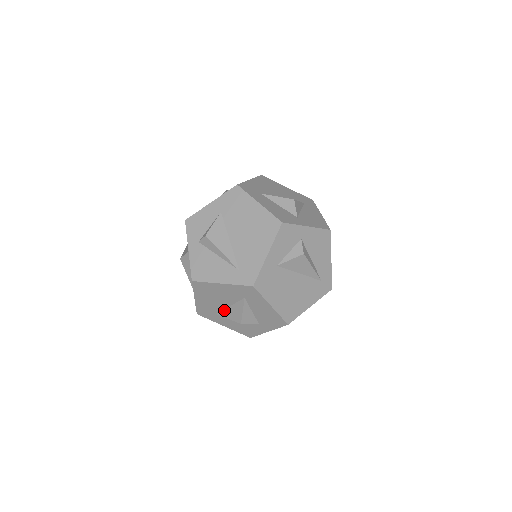
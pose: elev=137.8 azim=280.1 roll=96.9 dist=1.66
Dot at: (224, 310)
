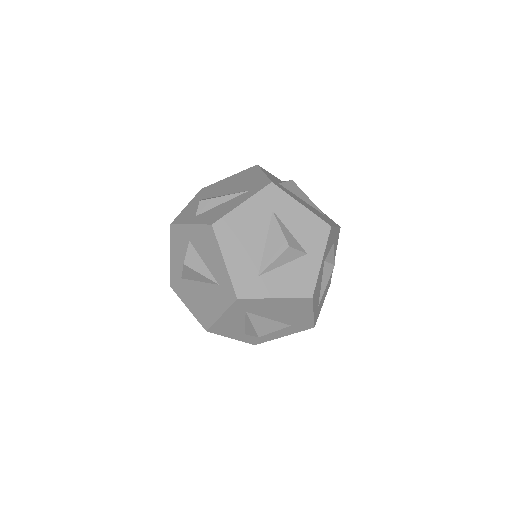
Dot at: (263, 257)
